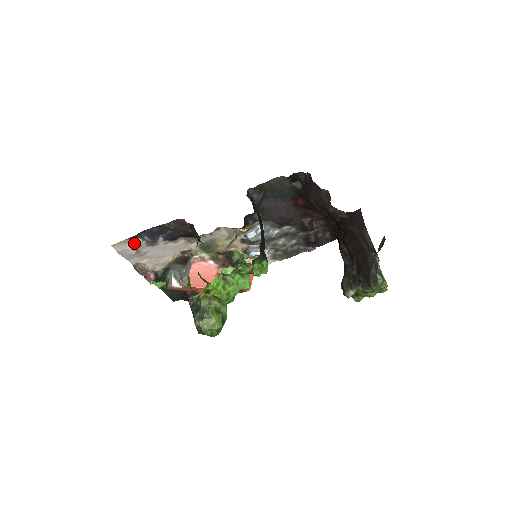
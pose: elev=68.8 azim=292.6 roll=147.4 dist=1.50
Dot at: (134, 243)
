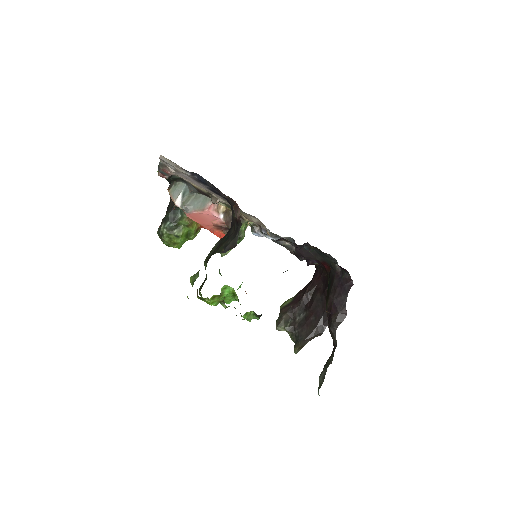
Dot at: (181, 170)
